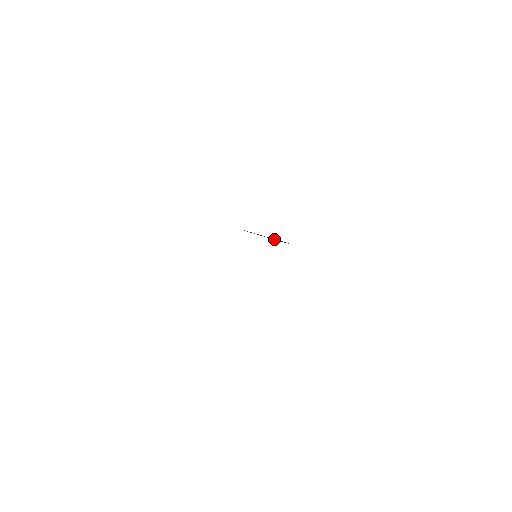
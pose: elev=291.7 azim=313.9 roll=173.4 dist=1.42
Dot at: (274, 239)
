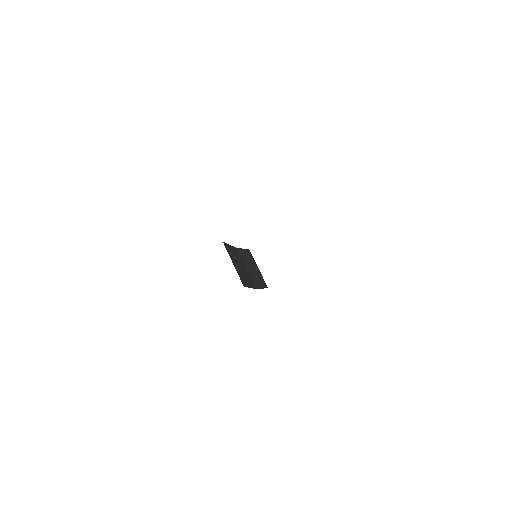
Dot at: occluded
